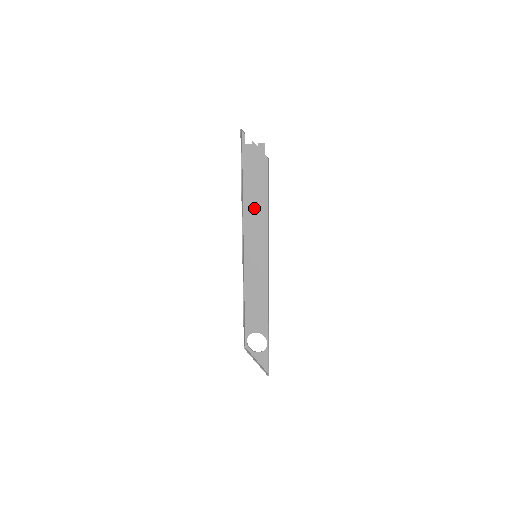
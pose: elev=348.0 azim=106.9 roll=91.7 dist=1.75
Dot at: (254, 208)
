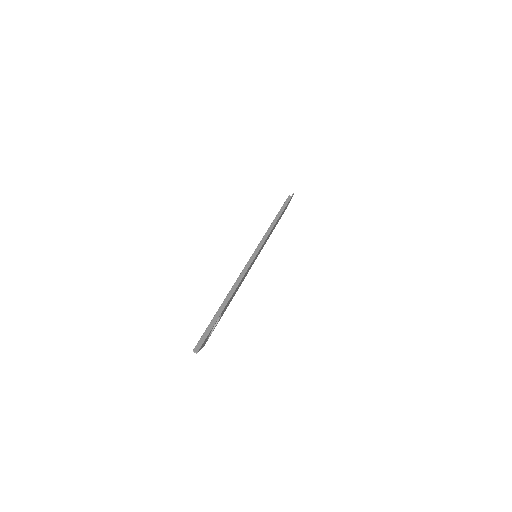
Dot at: (272, 230)
